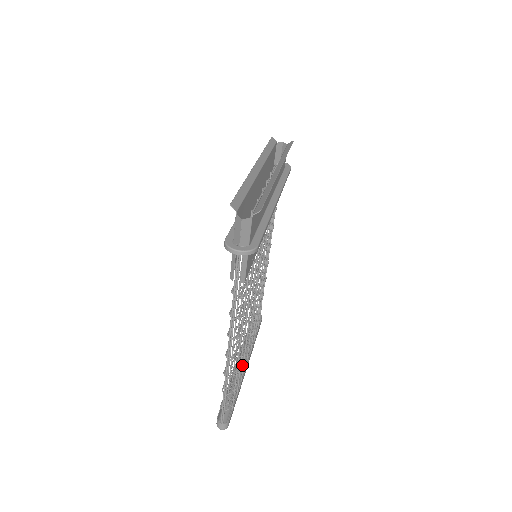
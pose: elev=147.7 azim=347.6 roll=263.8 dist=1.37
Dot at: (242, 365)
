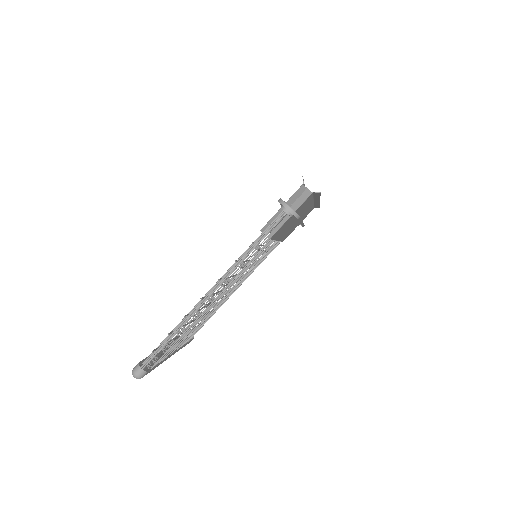
Dot at: occluded
